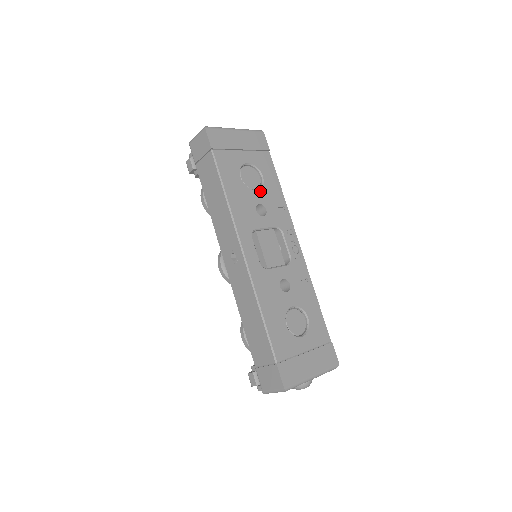
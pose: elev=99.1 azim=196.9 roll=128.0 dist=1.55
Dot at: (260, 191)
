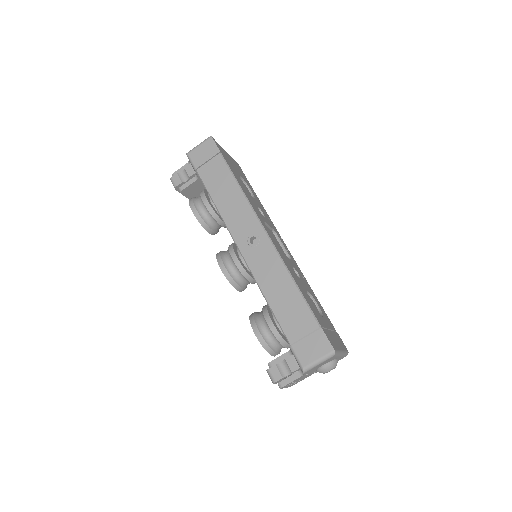
Dot at: (255, 199)
